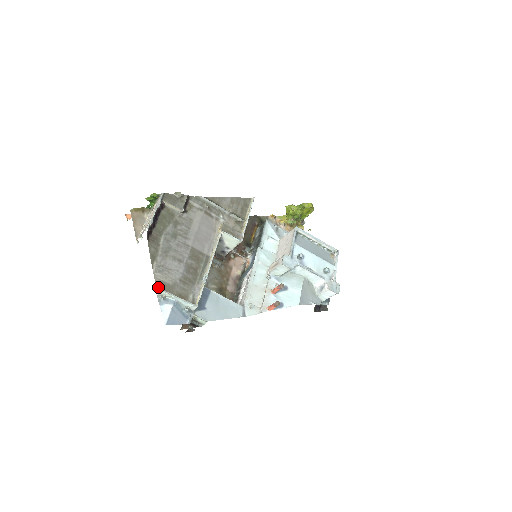
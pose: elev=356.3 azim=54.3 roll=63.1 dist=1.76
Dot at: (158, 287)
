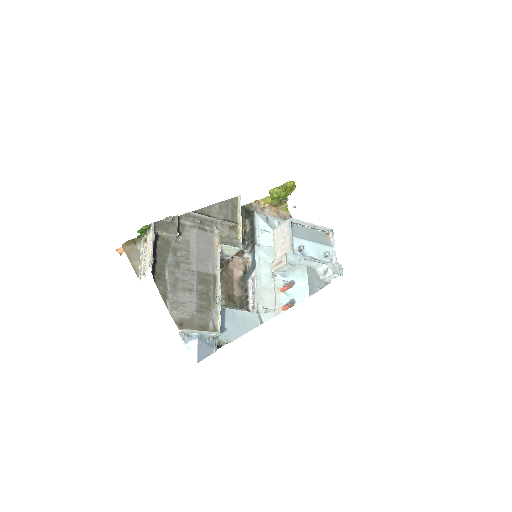
Dot at: (178, 326)
